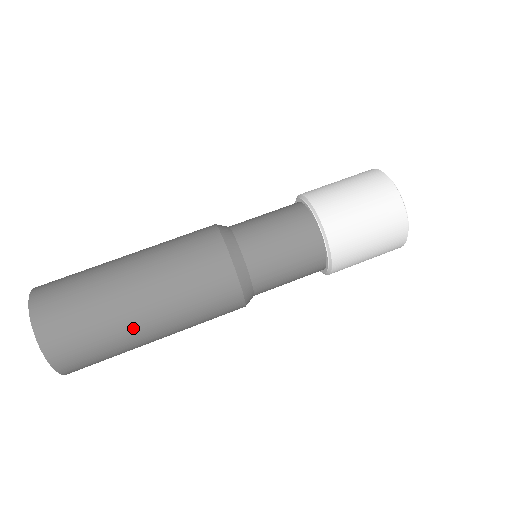
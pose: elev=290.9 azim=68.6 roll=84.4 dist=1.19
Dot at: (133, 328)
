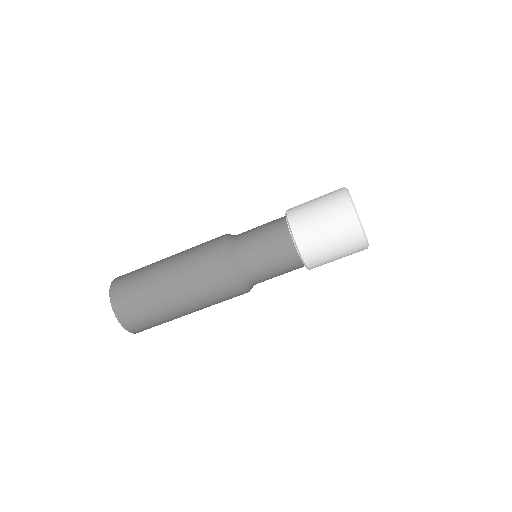
Dot at: (174, 312)
